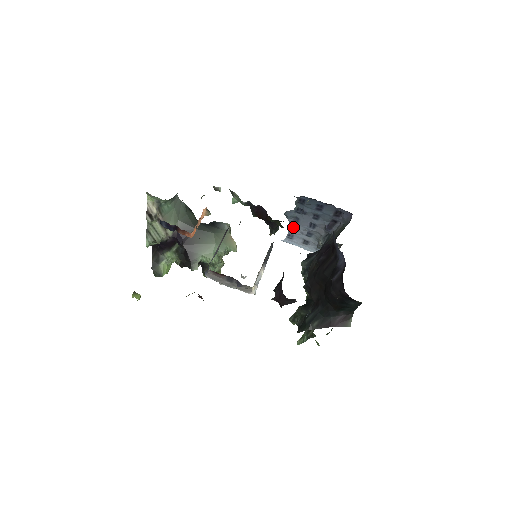
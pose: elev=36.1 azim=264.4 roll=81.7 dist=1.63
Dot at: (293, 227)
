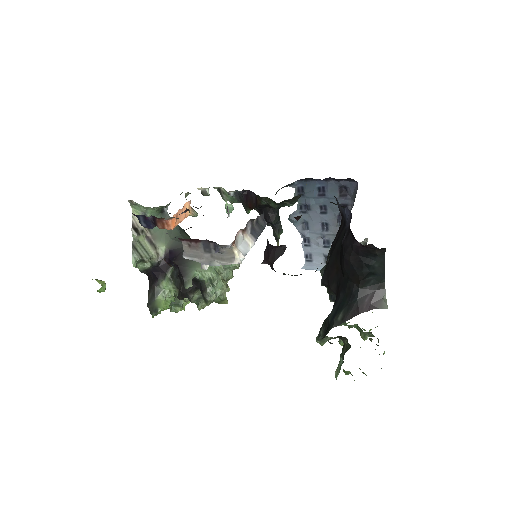
Dot at: (306, 240)
